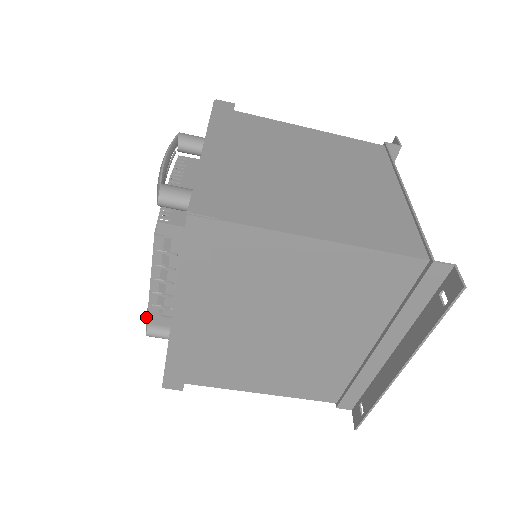
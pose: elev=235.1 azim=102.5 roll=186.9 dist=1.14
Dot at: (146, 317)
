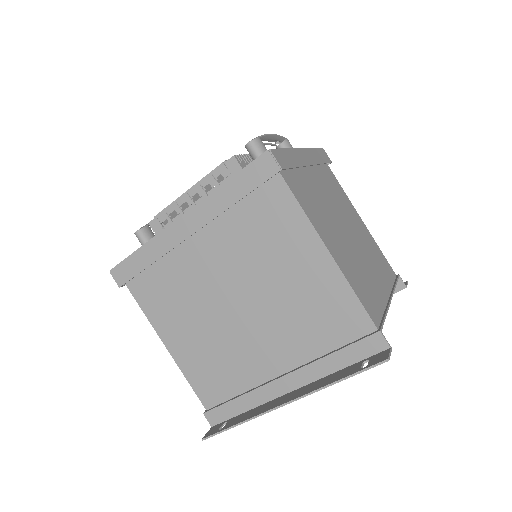
Dot at: (146, 224)
